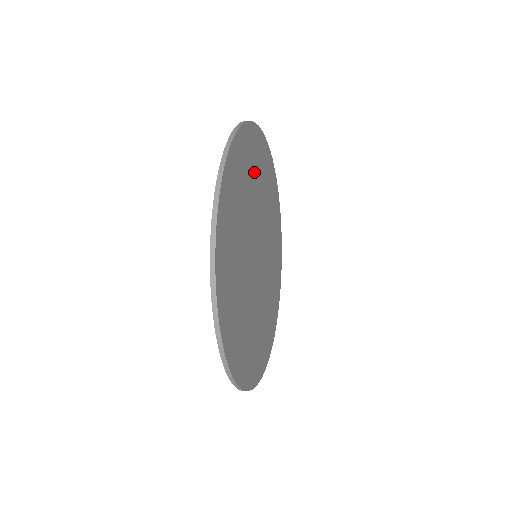
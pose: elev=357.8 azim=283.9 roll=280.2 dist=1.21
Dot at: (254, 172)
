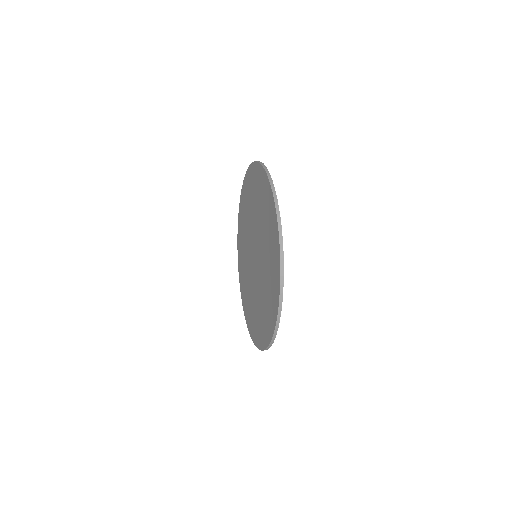
Dot at: occluded
